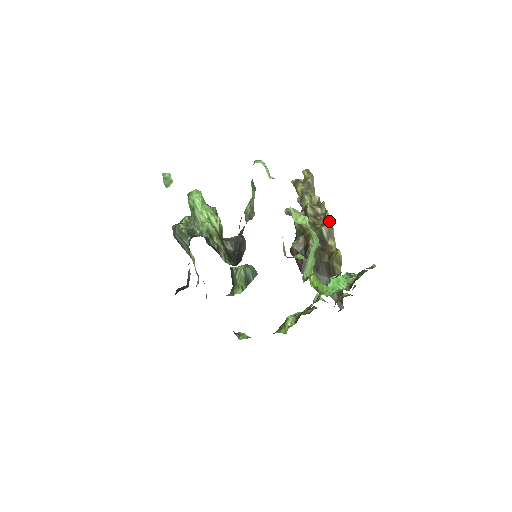
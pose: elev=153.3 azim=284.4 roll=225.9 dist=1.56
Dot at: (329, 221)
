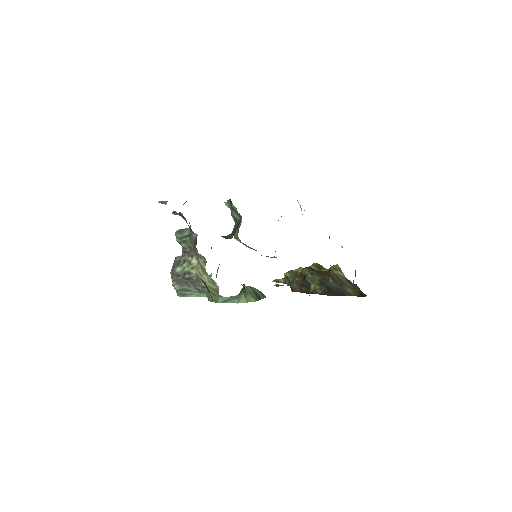
Dot at: (314, 263)
